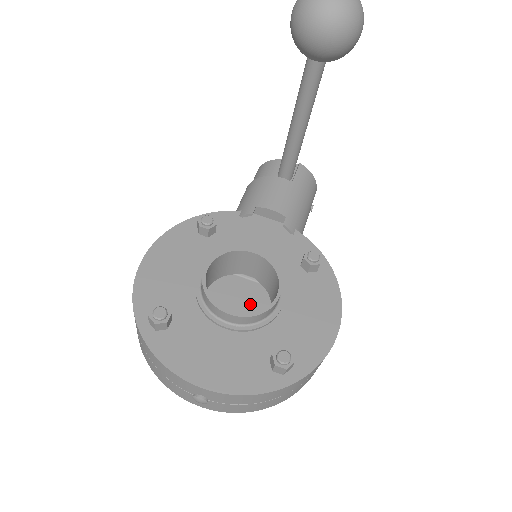
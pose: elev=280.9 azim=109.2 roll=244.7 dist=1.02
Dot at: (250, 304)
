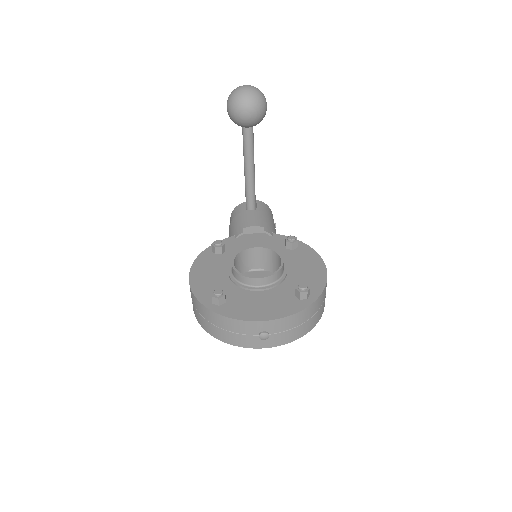
Dot at: occluded
